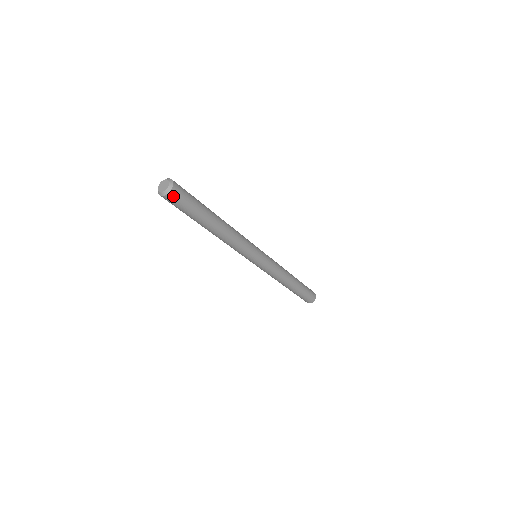
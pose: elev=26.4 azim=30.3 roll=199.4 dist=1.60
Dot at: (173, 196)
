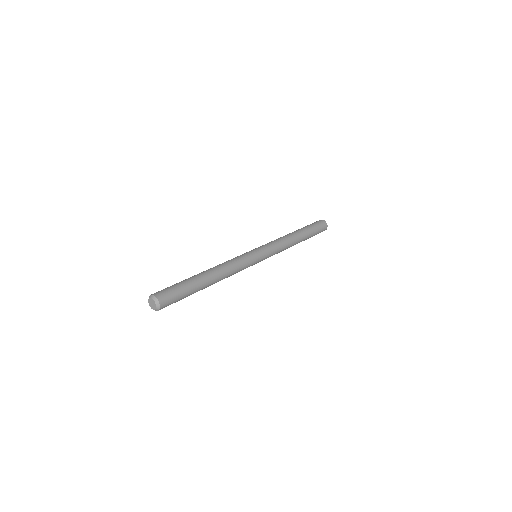
Dot at: occluded
